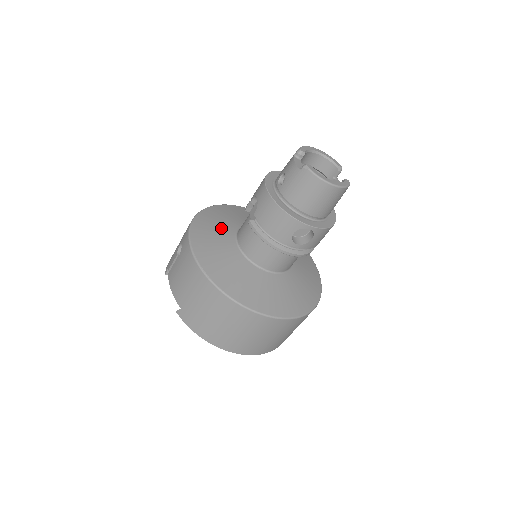
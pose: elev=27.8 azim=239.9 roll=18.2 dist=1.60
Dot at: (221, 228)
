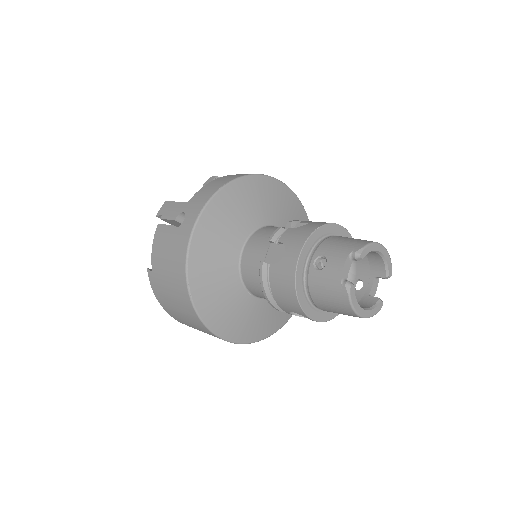
Dot at: (236, 224)
